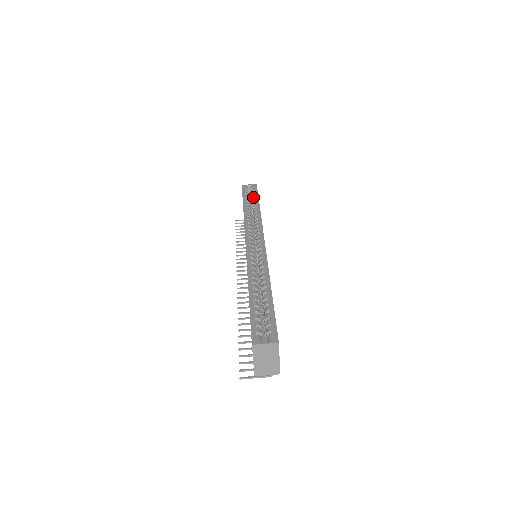
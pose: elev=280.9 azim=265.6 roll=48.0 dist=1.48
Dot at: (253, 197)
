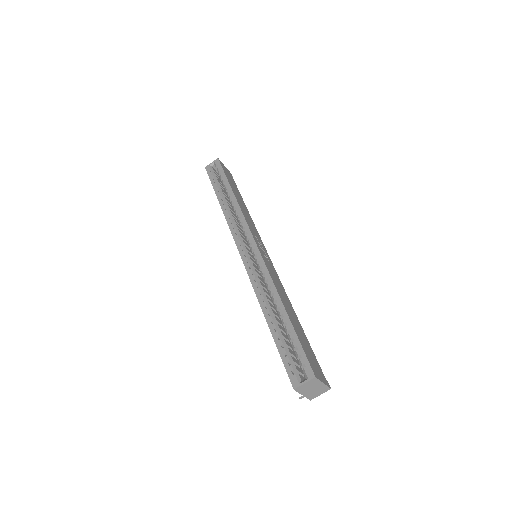
Dot at: (222, 181)
